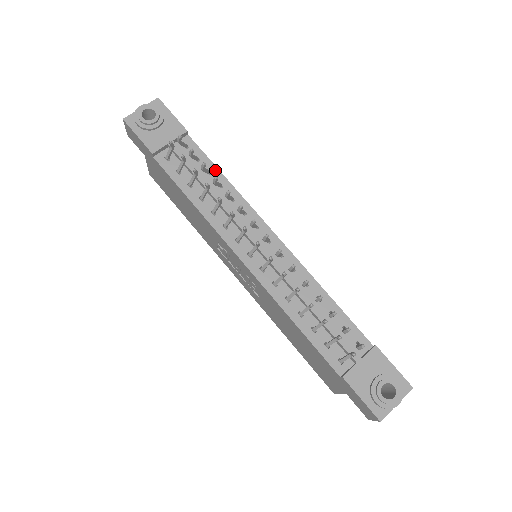
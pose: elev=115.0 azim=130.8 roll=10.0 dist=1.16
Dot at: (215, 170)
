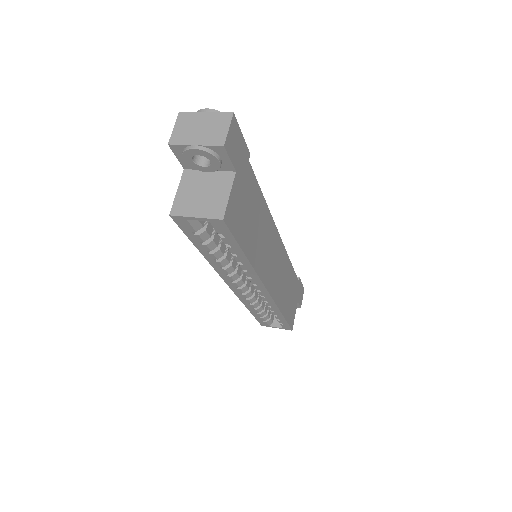
Dot at: occluded
